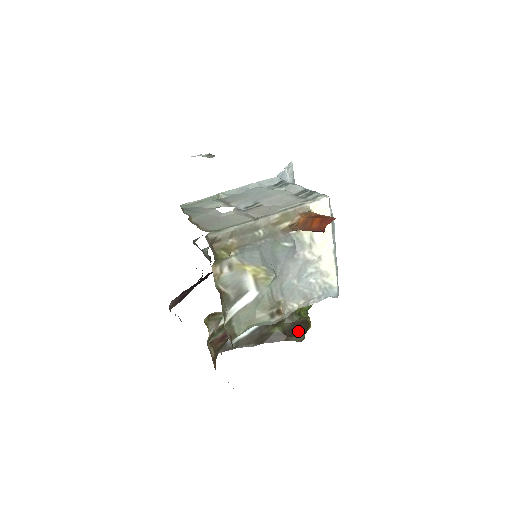
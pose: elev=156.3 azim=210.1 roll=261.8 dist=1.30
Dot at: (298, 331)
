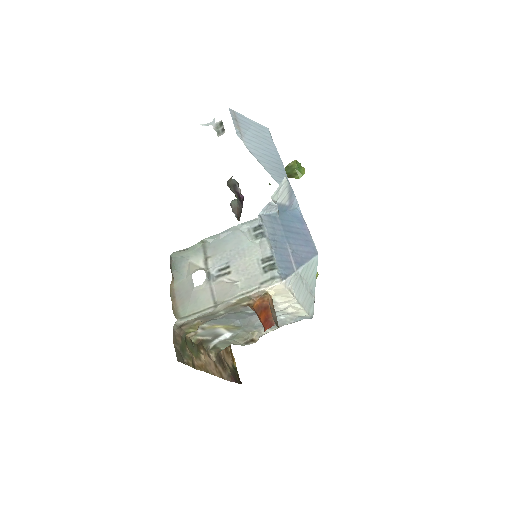
Dot at: occluded
